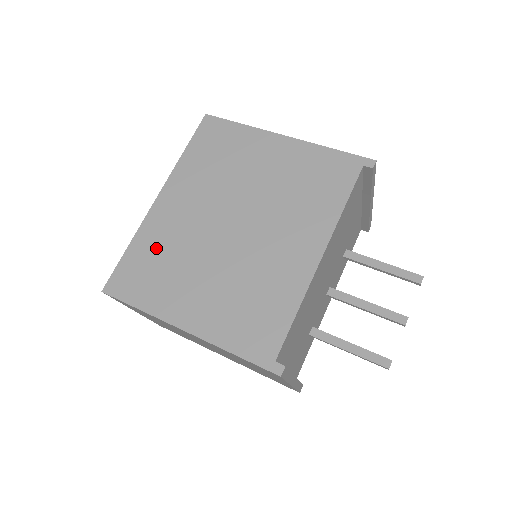
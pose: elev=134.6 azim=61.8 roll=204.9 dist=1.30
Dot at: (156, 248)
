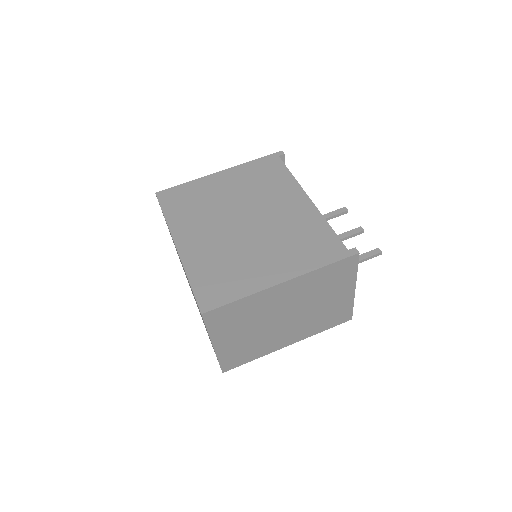
Dot at: (210, 266)
